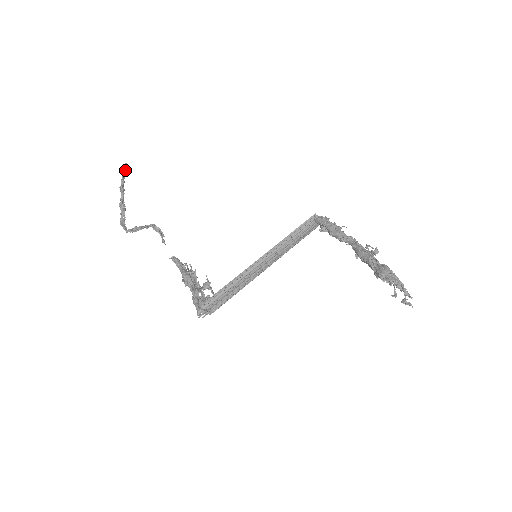
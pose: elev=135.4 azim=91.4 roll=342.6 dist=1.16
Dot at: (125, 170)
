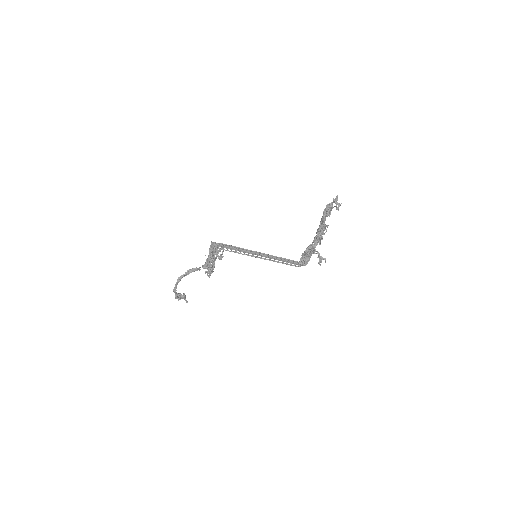
Dot at: occluded
